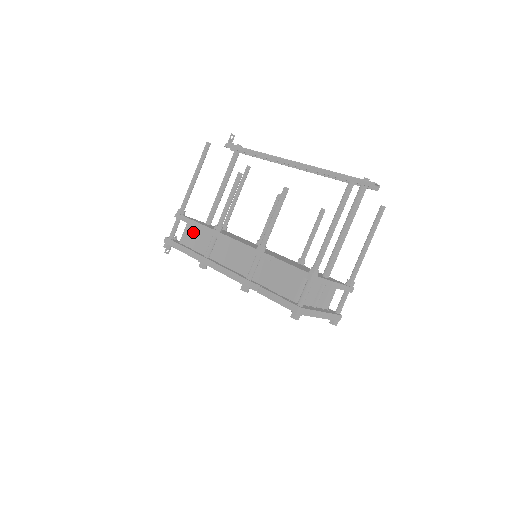
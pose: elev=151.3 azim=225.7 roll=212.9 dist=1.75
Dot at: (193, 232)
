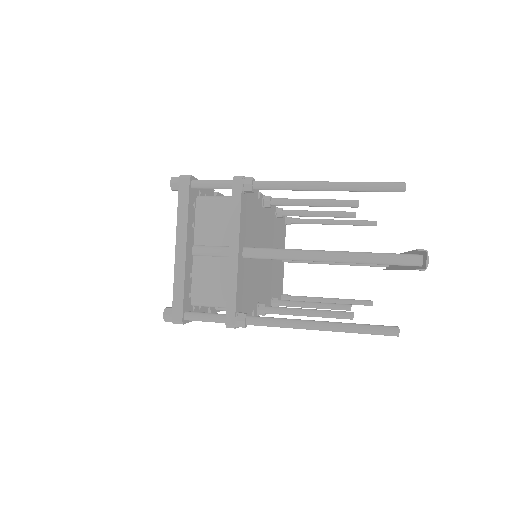
Dot at: occluded
